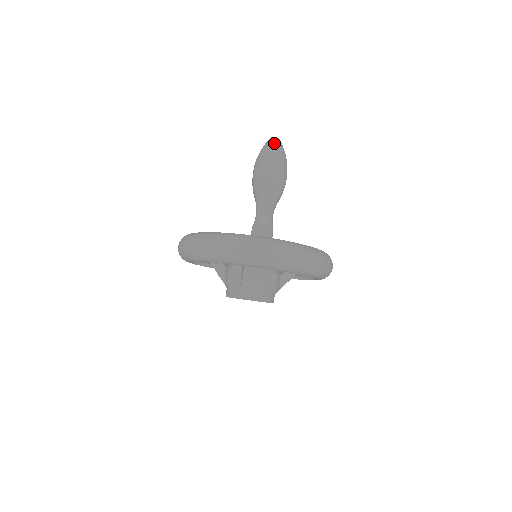
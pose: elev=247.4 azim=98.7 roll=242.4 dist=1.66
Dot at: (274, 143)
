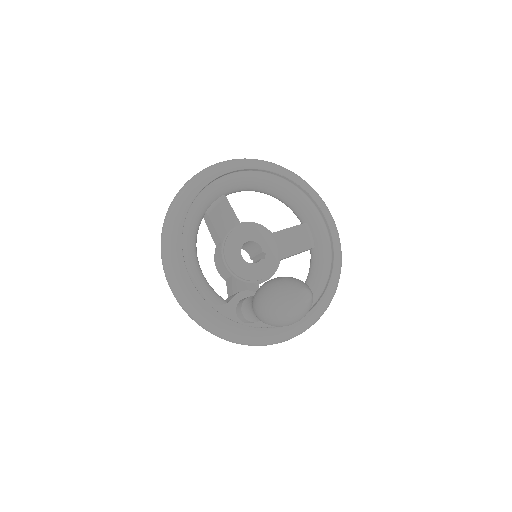
Dot at: (296, 312)
